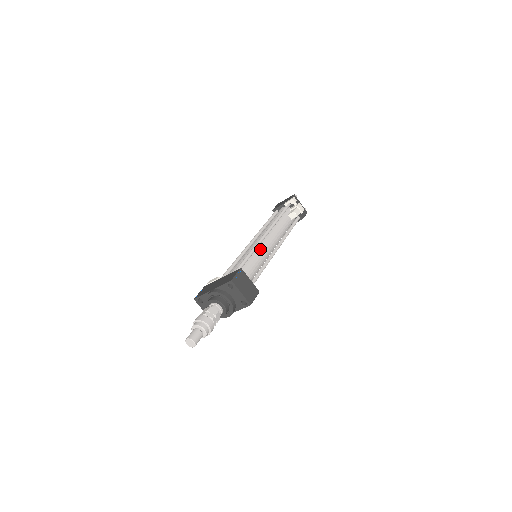
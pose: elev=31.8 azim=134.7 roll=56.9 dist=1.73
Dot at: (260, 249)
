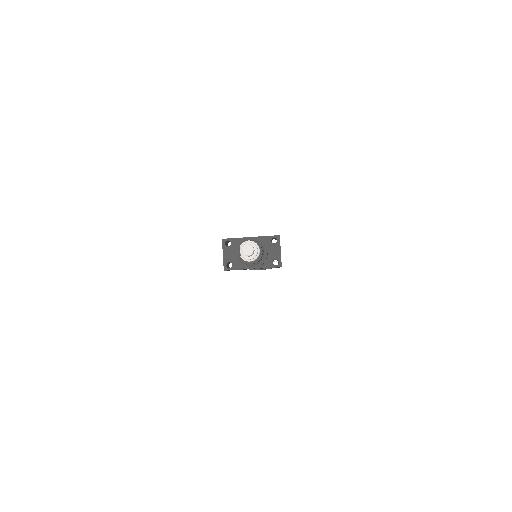
Dot at: occluded
